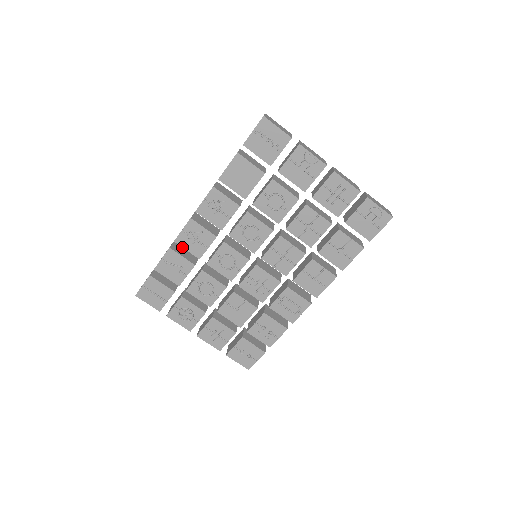
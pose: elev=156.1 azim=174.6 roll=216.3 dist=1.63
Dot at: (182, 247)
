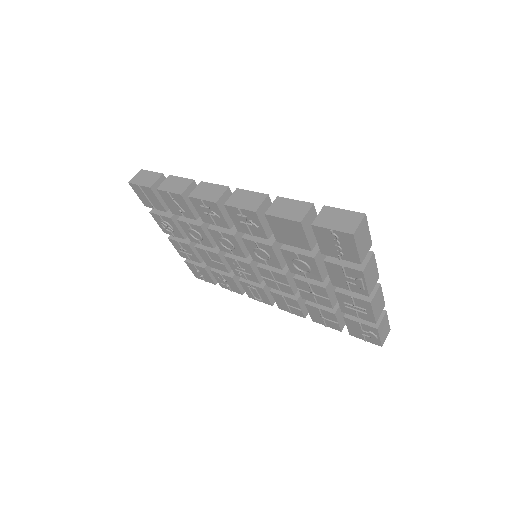
Dot at: (193, 205)
